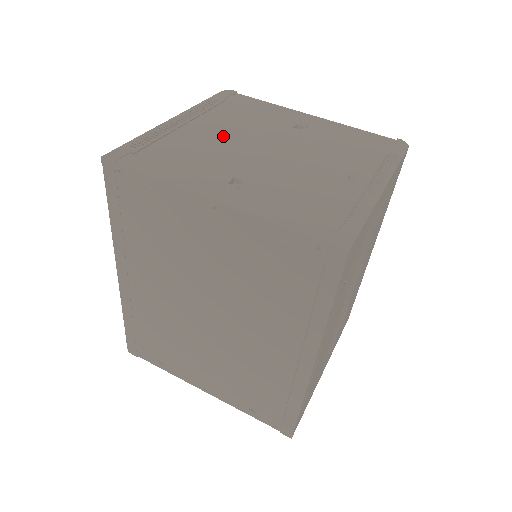
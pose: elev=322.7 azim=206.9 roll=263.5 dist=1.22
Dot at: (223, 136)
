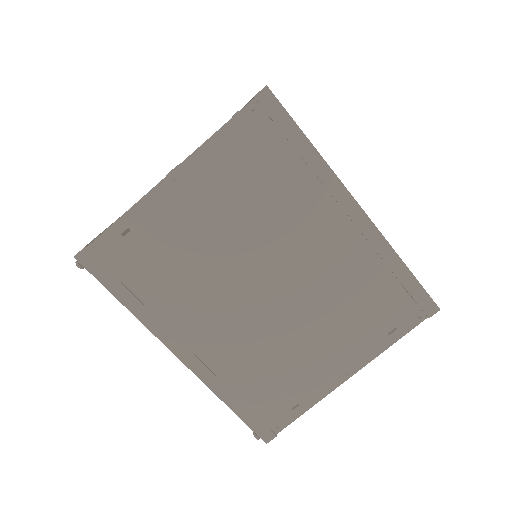
Dot at: occluded
